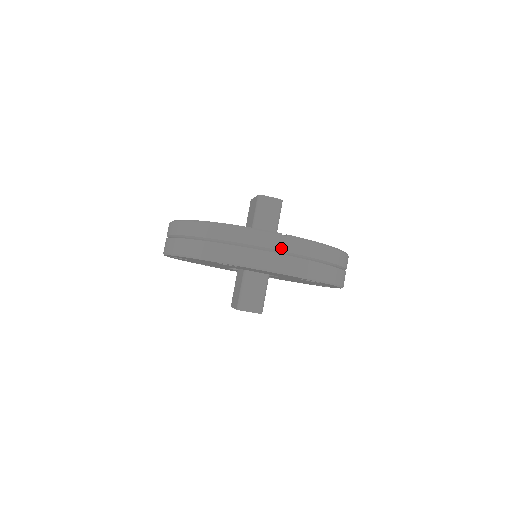
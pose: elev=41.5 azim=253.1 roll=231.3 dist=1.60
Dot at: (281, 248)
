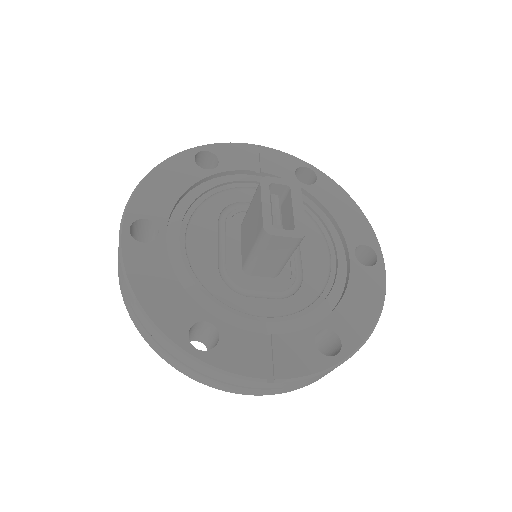
Dot at: (263, 387)
